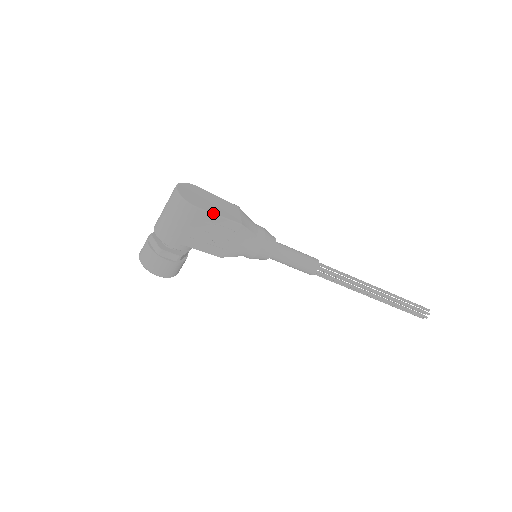
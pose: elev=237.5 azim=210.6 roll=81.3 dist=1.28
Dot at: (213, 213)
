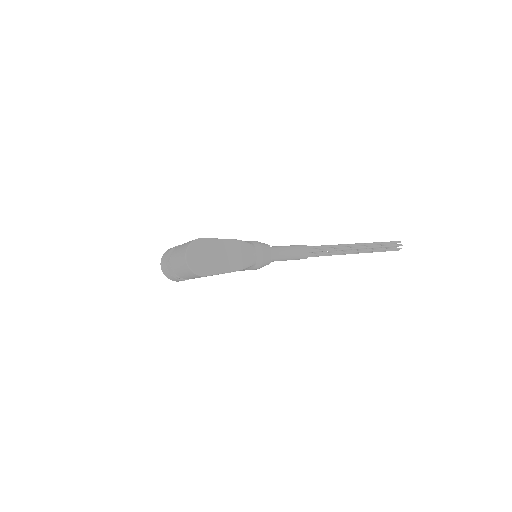
Dot at: (219, 273)
